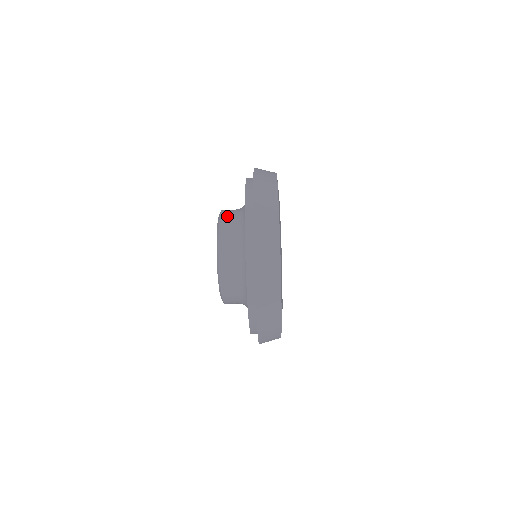
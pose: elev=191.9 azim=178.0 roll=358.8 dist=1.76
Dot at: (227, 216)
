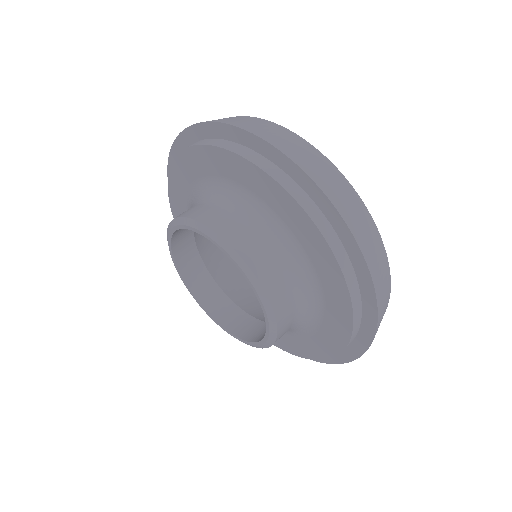
Dot at: (190, 210)
